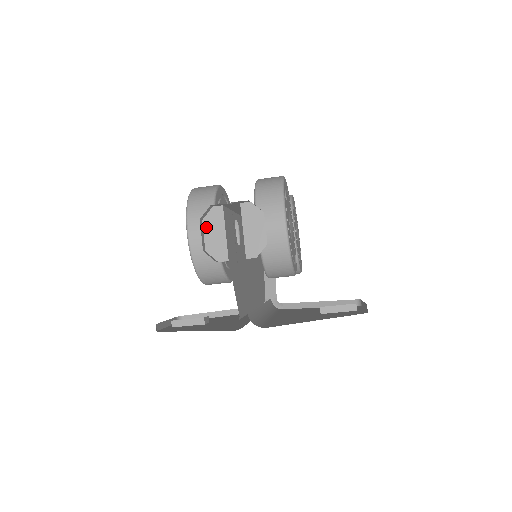
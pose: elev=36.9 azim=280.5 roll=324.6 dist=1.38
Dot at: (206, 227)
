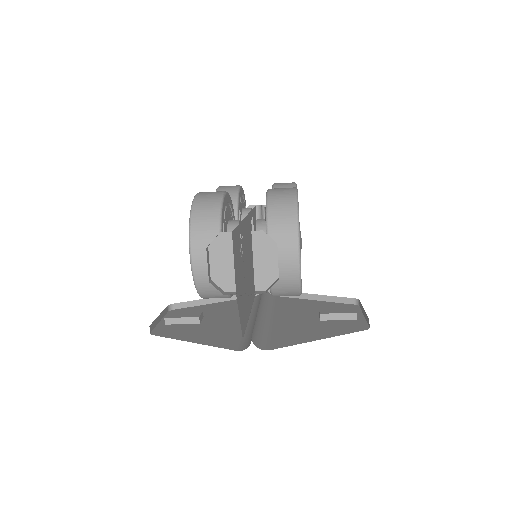
Dot at: (212, 254)
